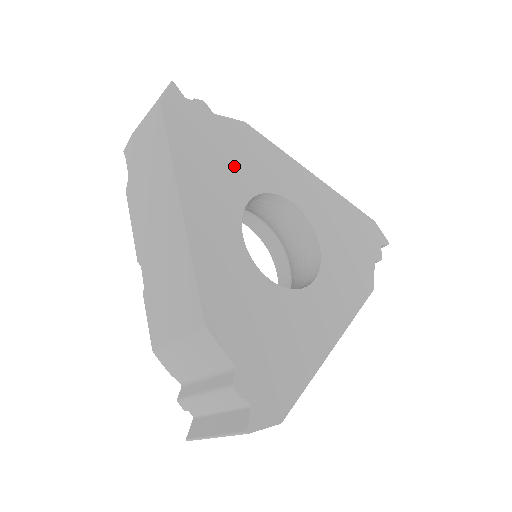
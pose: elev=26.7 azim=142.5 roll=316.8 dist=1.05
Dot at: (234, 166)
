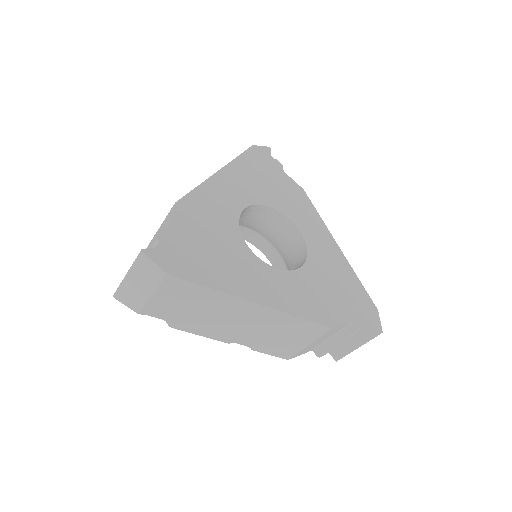
Dot at: (274, 191)
